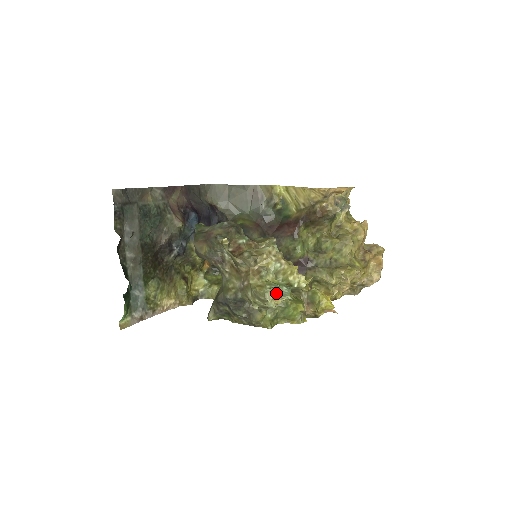
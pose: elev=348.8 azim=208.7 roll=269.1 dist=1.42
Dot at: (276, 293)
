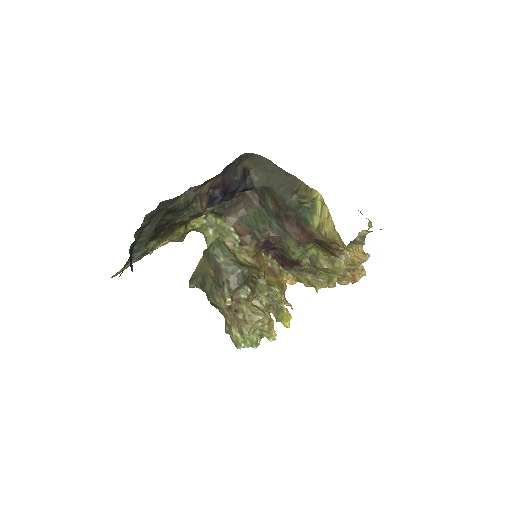
Dot at: occluded
